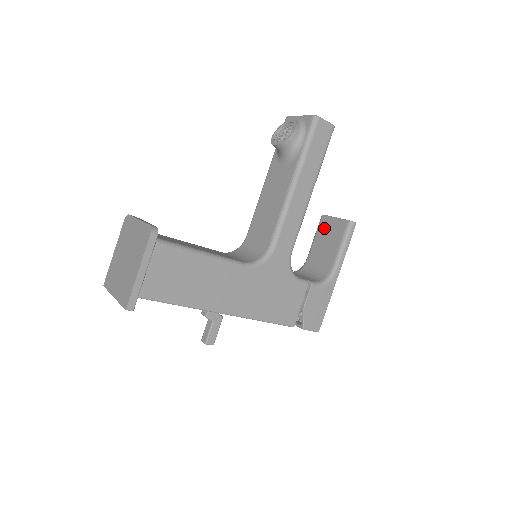
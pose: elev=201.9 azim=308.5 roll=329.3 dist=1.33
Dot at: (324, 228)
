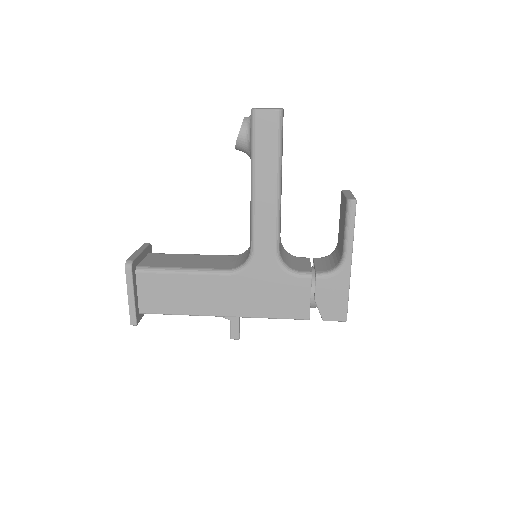
Dot at: (341, 207)
